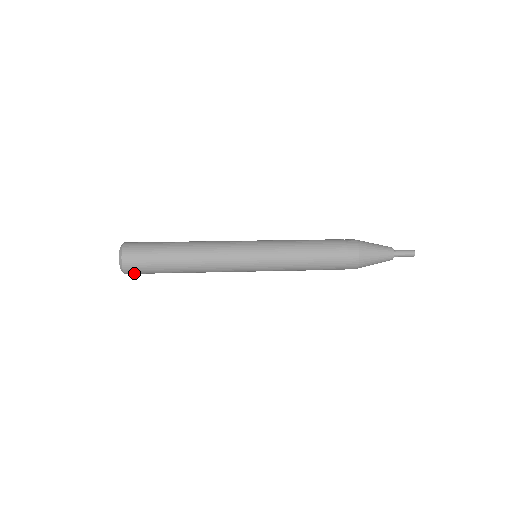
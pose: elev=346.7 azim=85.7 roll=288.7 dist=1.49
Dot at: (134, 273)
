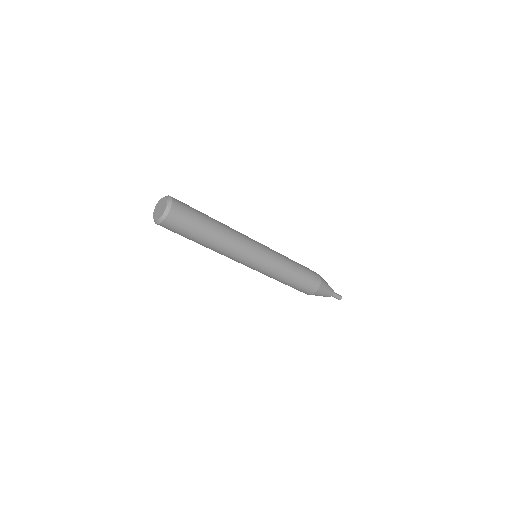
Dot at: (168, 226)
